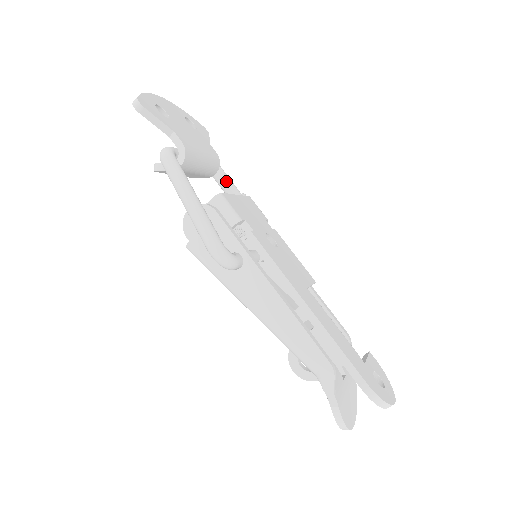
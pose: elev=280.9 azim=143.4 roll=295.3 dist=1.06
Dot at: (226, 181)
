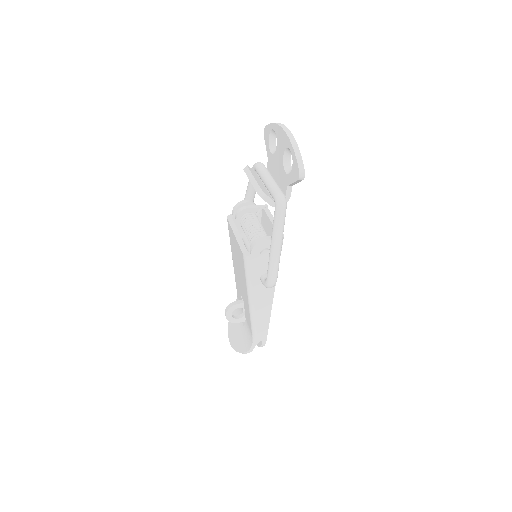
Dot at: occluded
